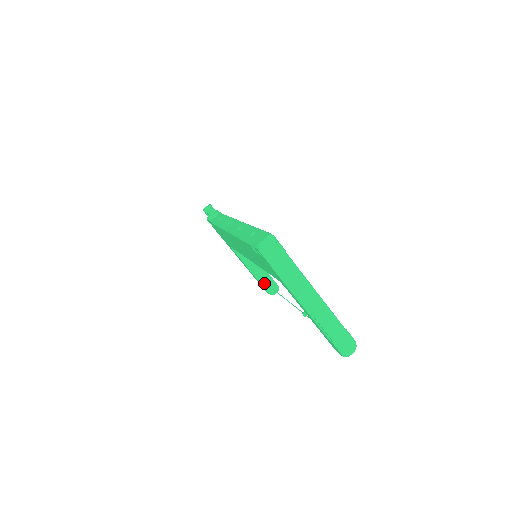
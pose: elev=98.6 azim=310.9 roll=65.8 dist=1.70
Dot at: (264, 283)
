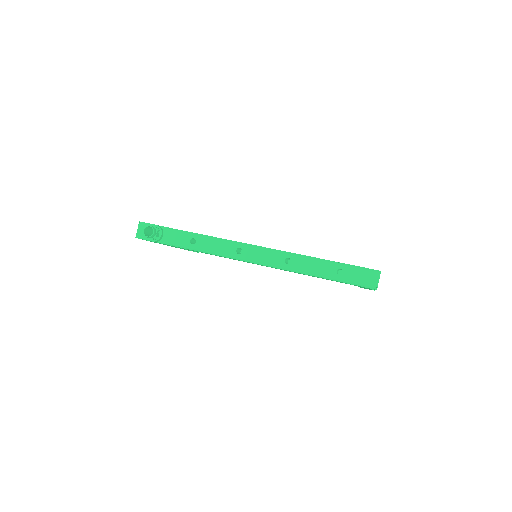
Dot at: occluded
